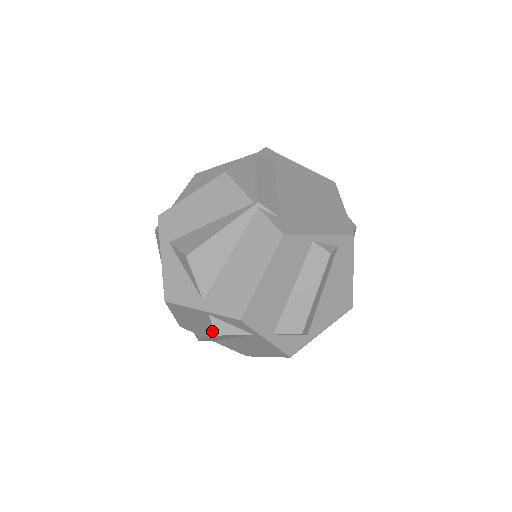
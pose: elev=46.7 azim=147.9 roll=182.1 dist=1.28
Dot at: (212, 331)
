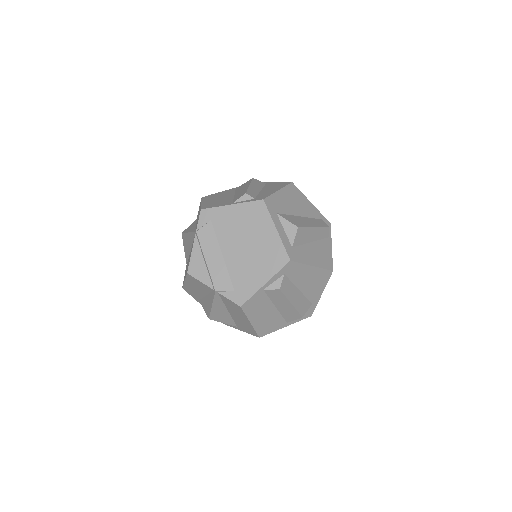
Dot at: occluded
